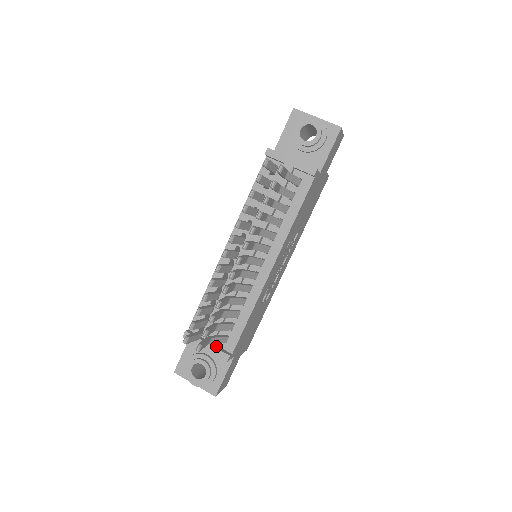
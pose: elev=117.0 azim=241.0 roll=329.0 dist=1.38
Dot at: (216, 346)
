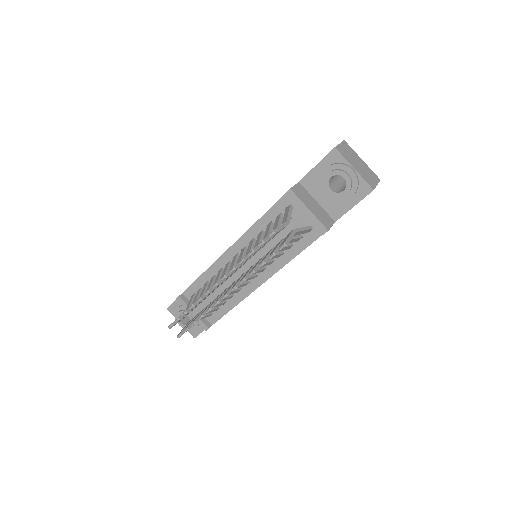
Dot at: occluded
